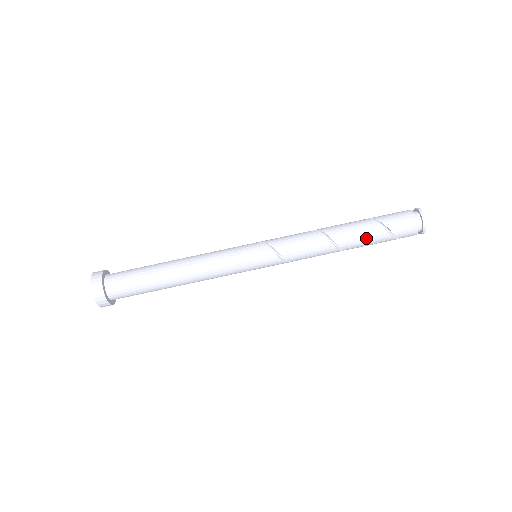
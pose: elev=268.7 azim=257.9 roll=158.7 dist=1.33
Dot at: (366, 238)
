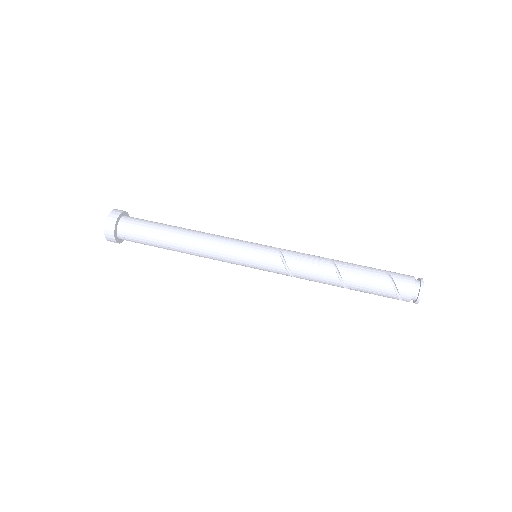
Dot at: (363, 268)
